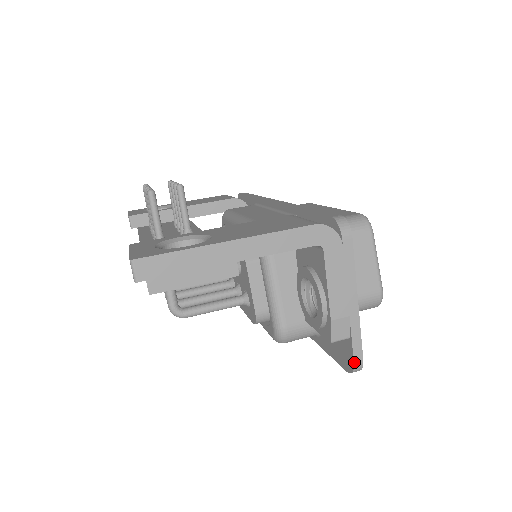
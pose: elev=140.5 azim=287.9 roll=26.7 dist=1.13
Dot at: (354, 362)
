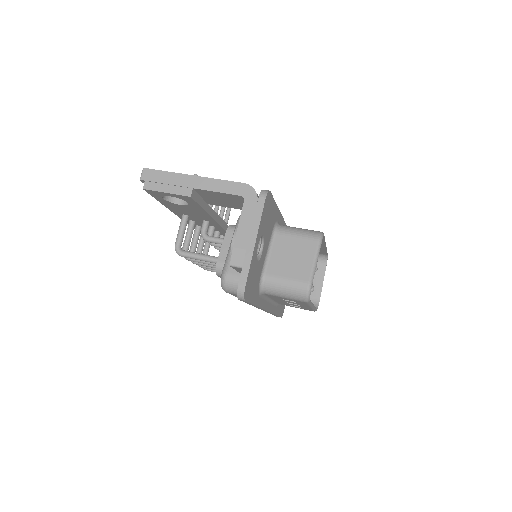
Dot at: (239, 284)
